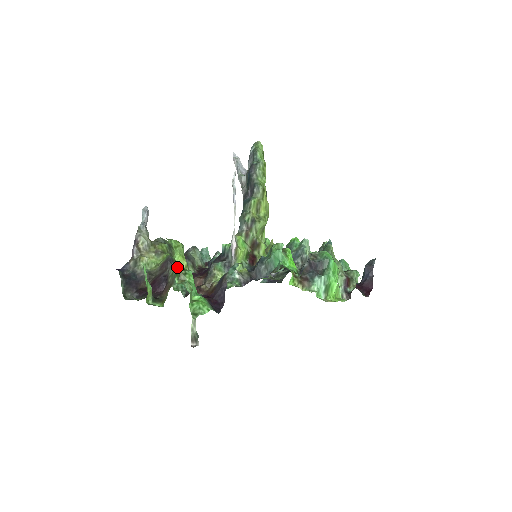
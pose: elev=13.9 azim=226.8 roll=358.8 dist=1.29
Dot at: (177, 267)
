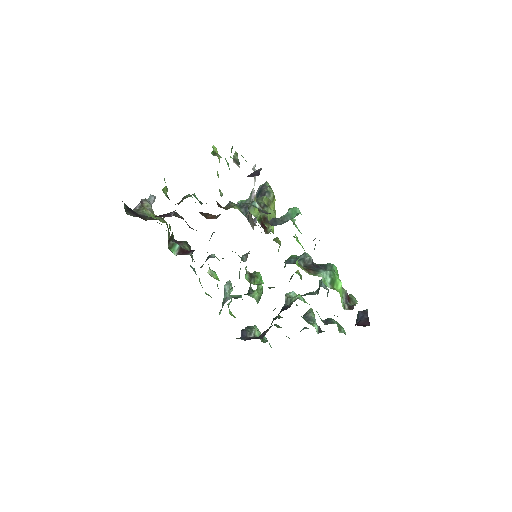
Dot at: (214, 149)
